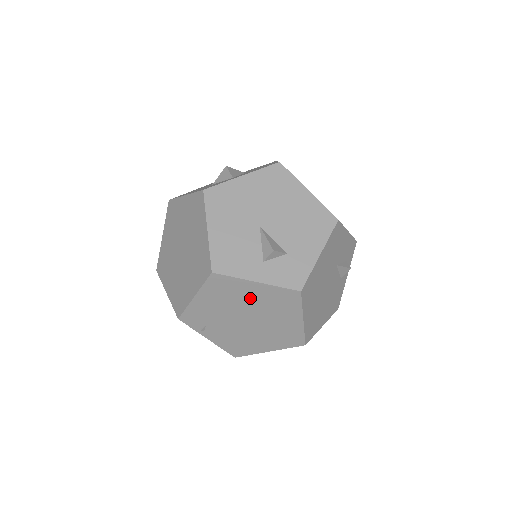
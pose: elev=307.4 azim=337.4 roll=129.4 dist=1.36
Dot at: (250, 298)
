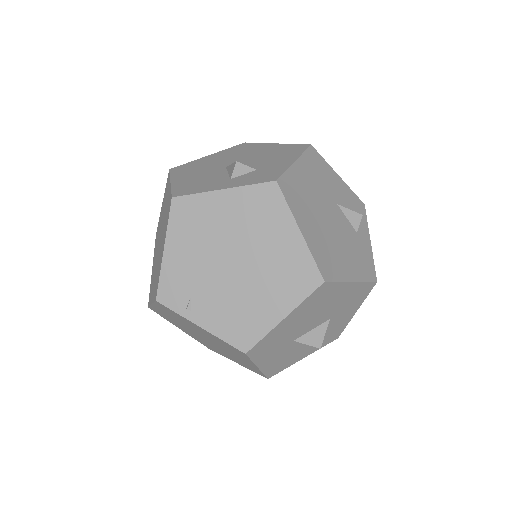
Dot at: (225, 221)
